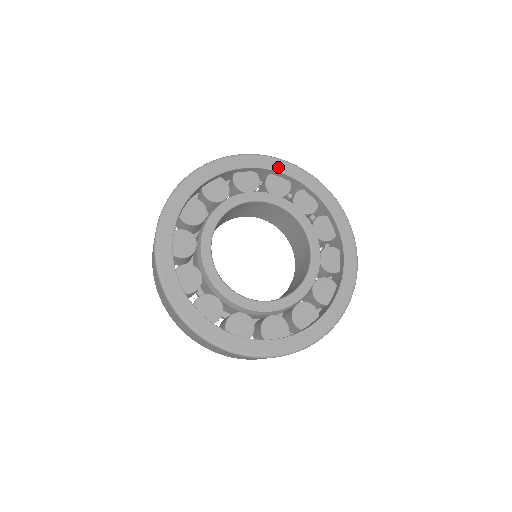
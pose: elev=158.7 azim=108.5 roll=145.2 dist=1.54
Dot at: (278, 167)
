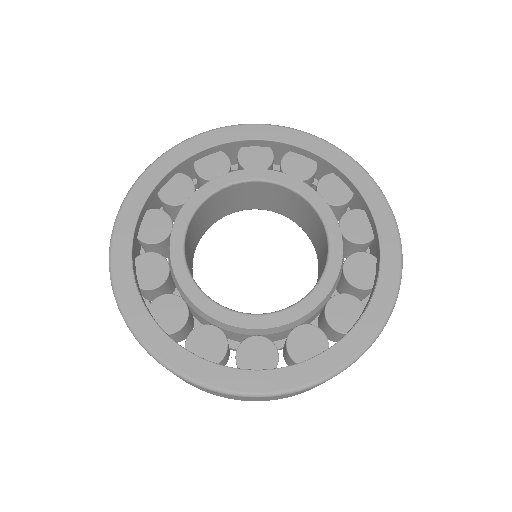
Dot at: (299, 141)
